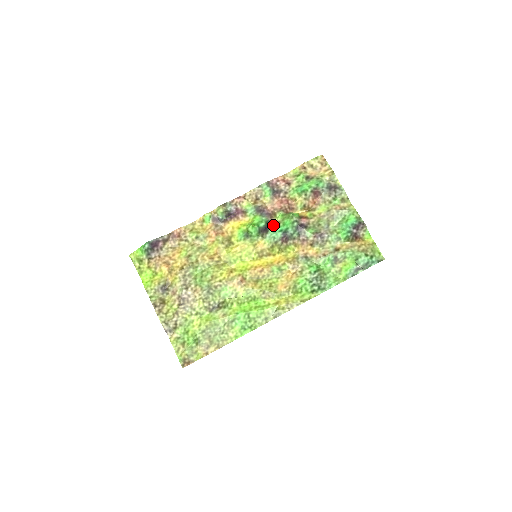
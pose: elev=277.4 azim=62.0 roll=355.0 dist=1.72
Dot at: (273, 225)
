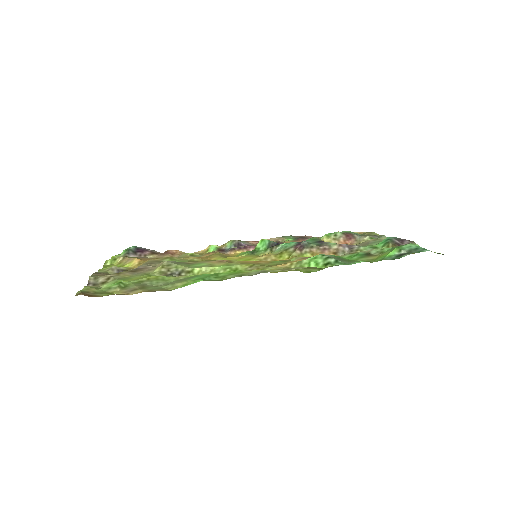
Dot at: occluded
